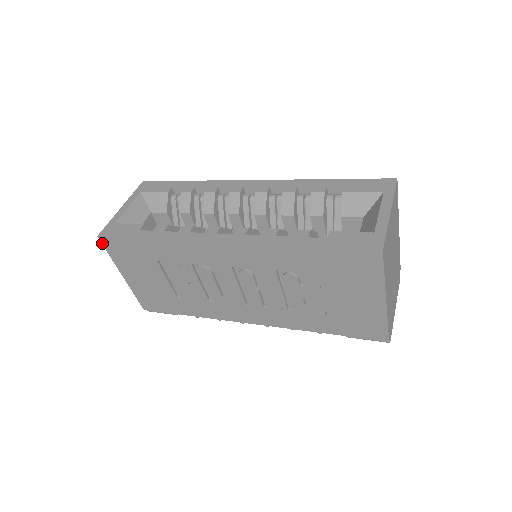
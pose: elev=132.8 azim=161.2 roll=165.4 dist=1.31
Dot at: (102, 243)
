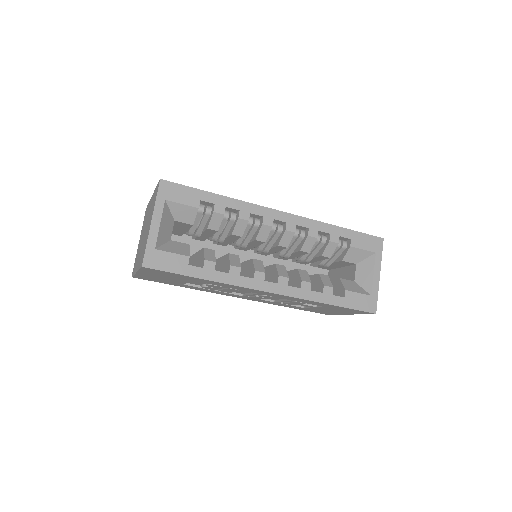
Dot at: (141, 268)
